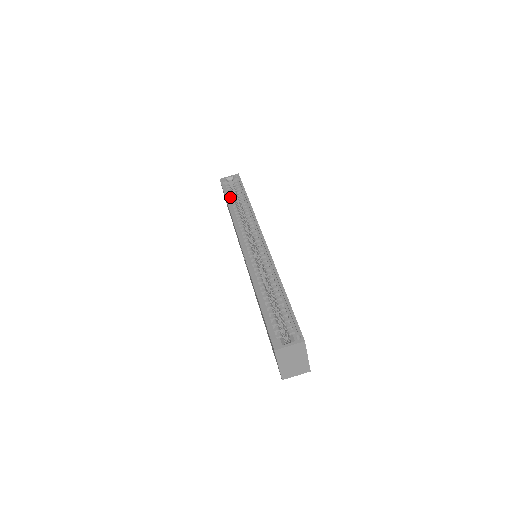
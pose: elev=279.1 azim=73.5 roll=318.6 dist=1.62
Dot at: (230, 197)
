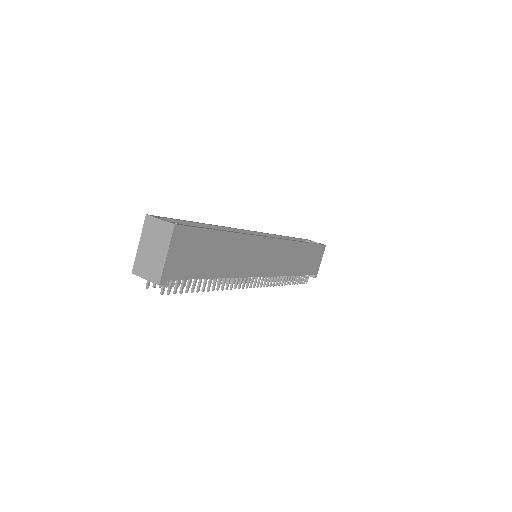
Dot at: occluded
